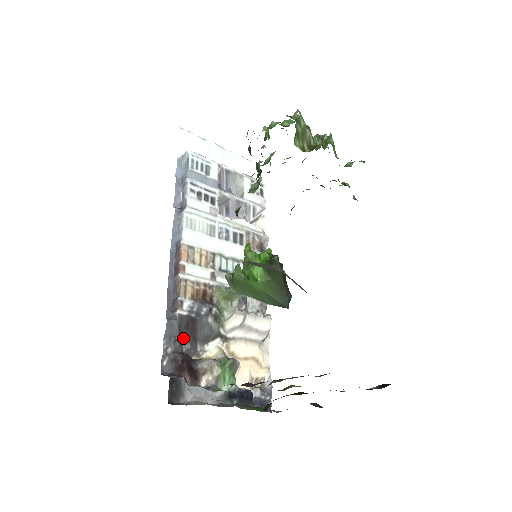
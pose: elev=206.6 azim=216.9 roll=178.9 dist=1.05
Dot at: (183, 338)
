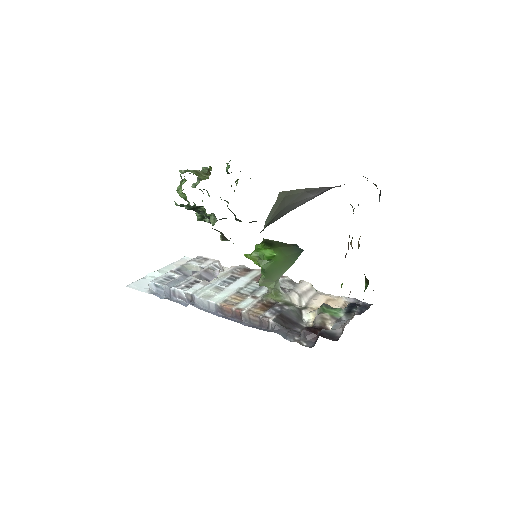
Dot at: (291, 329)
